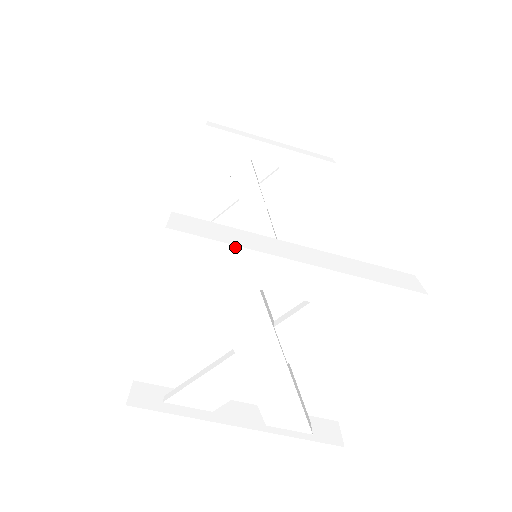
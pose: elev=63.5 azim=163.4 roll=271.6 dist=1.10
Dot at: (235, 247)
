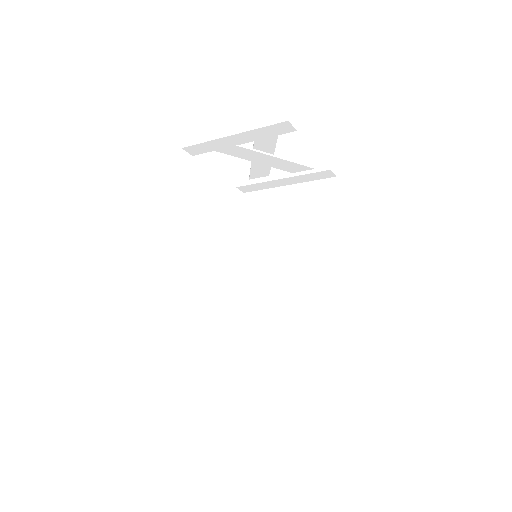
Dot at: occluded
